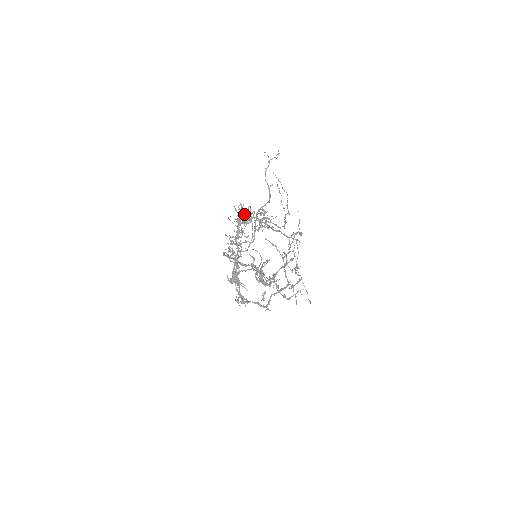
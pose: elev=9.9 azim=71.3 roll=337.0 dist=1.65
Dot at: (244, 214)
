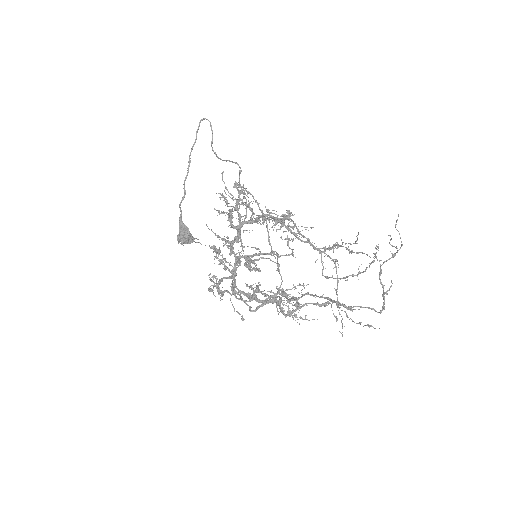
Dot at: (253, 213)
